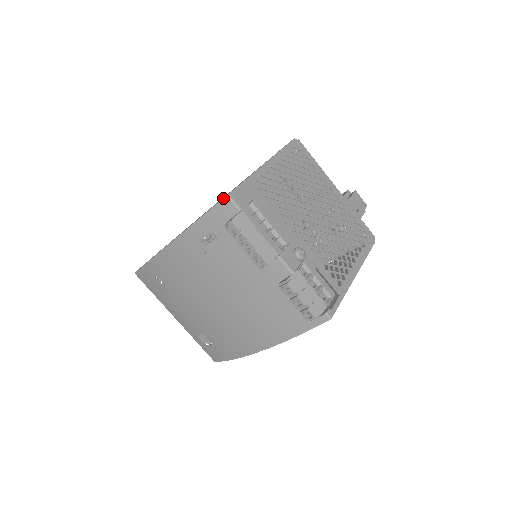
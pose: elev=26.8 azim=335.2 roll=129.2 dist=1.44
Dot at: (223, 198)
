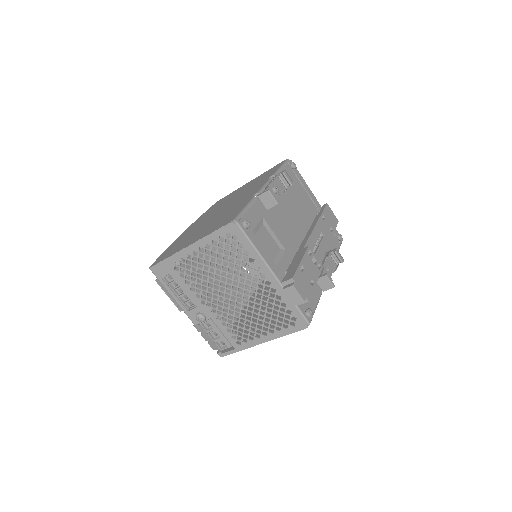
Dot at: (150, 266)
